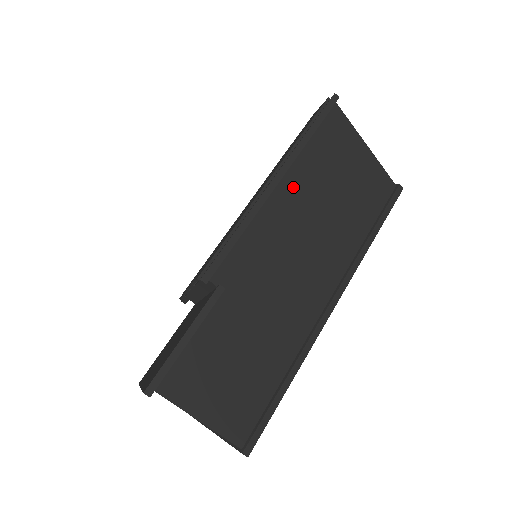
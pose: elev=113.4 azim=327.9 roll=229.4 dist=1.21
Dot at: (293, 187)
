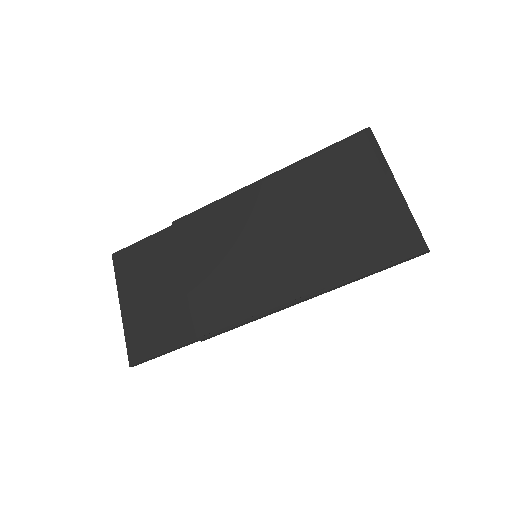
Dot at: occluded
